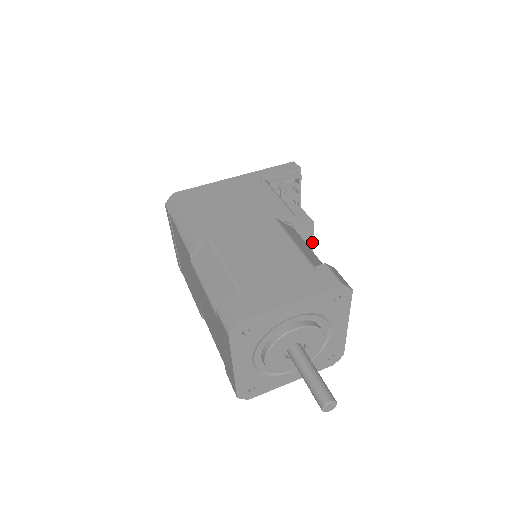
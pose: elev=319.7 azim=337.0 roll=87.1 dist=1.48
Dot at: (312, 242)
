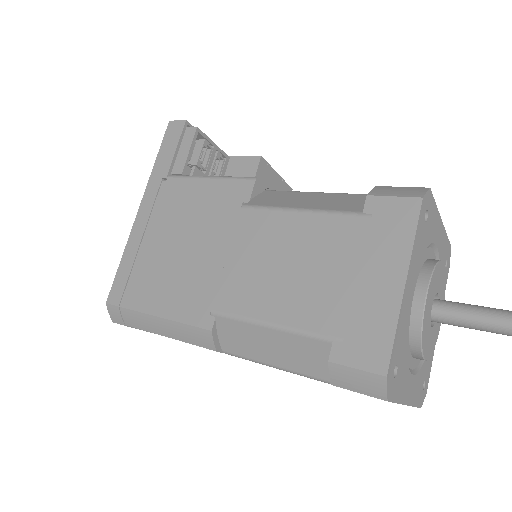
Dot at: (277, 174)
